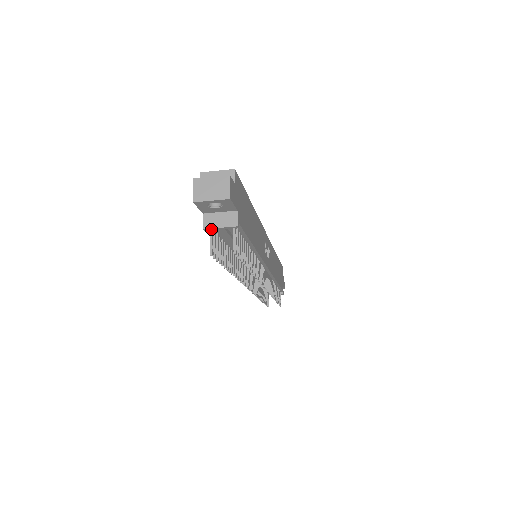
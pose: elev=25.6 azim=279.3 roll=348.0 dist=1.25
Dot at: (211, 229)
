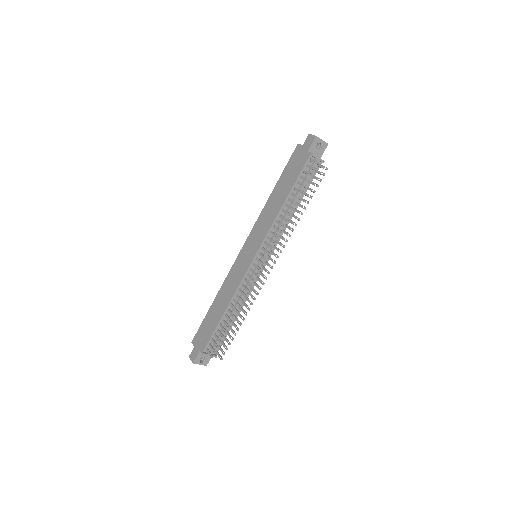
Dot at: (314, 156)
